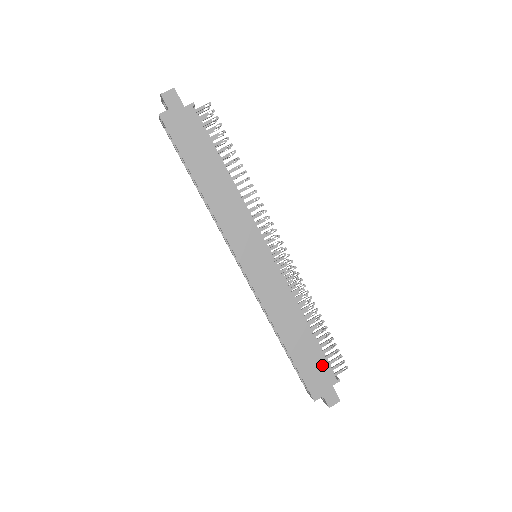
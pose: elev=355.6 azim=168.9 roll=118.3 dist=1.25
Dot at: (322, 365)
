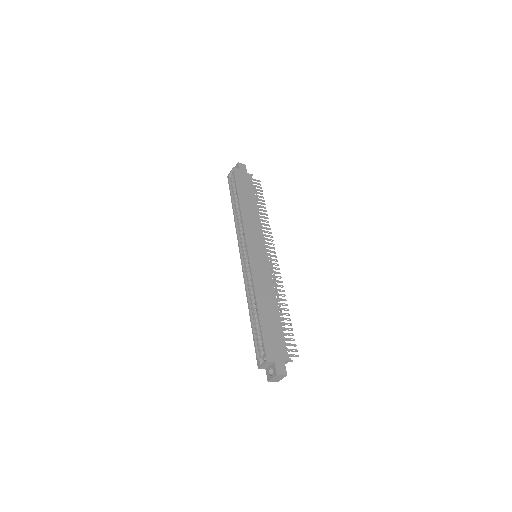
Dot at: (280, 339)
